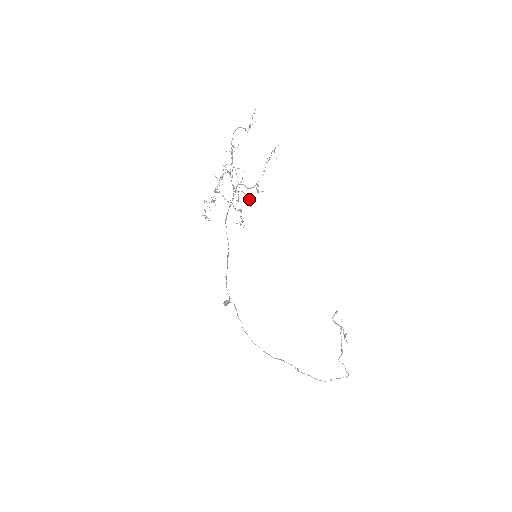
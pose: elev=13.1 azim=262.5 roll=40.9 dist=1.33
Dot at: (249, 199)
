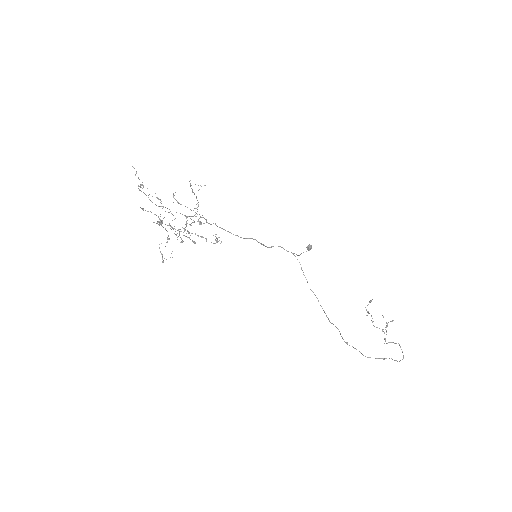
Dot at: (190, 239)
